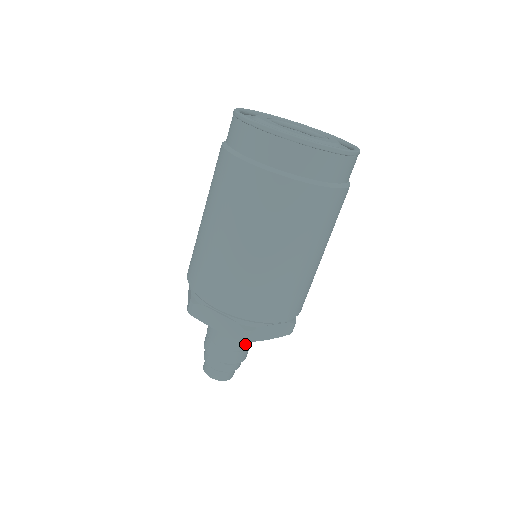
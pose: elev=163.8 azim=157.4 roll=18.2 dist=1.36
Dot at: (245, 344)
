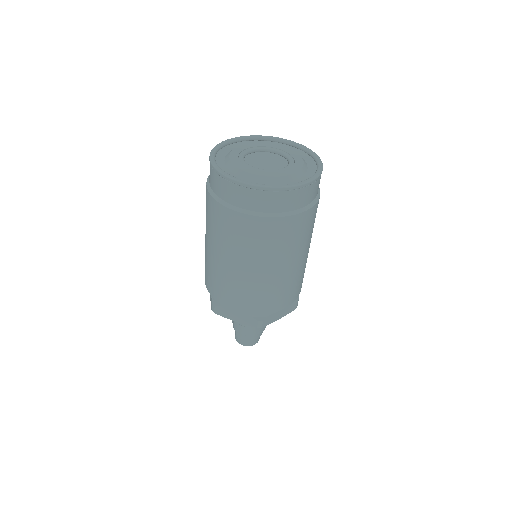
Dot at: occluded
